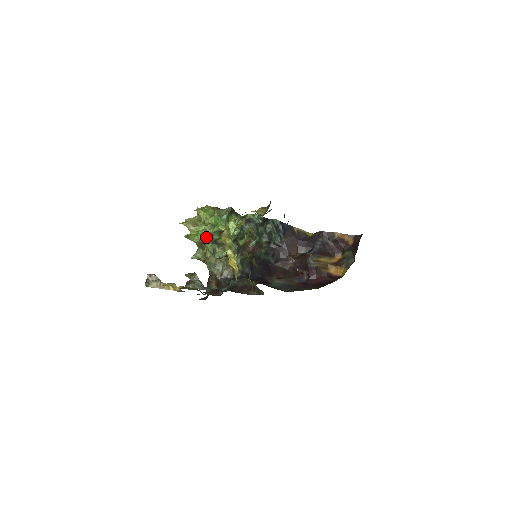
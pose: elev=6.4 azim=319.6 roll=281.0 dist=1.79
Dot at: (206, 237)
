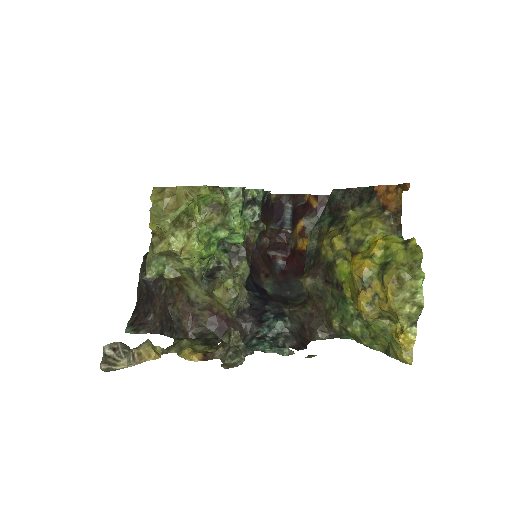
Dot at: (210, 248)
